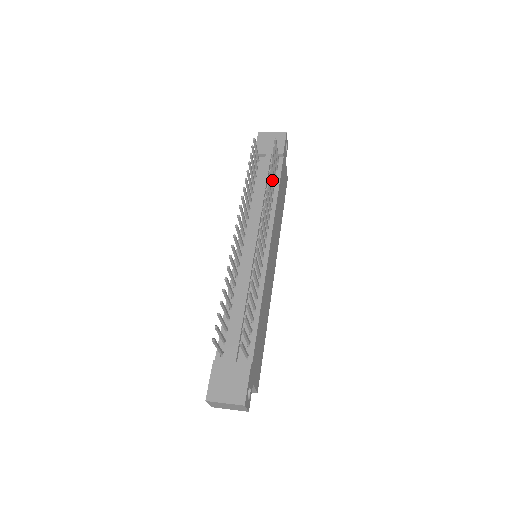
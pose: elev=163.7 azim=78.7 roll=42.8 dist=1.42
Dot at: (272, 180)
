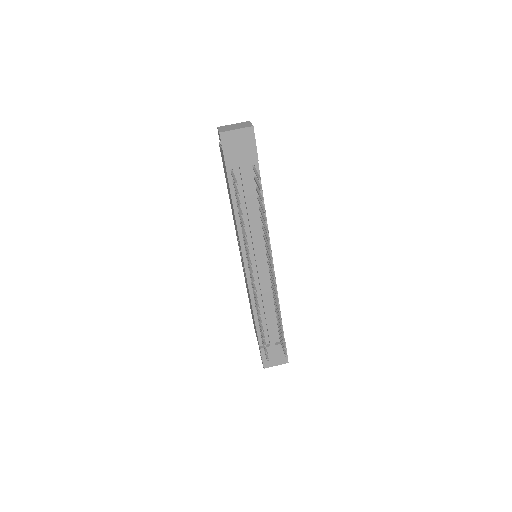
Dot at: (259, 203)
